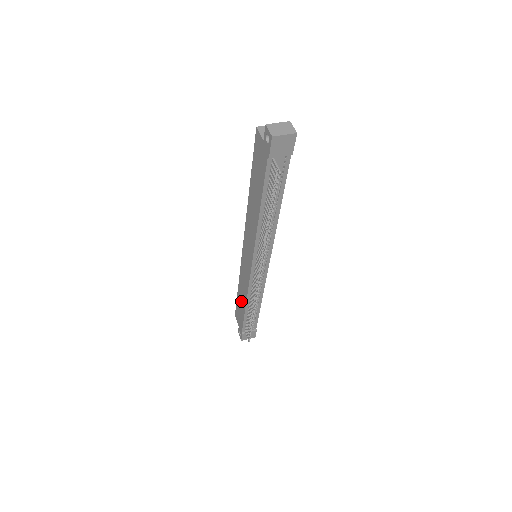
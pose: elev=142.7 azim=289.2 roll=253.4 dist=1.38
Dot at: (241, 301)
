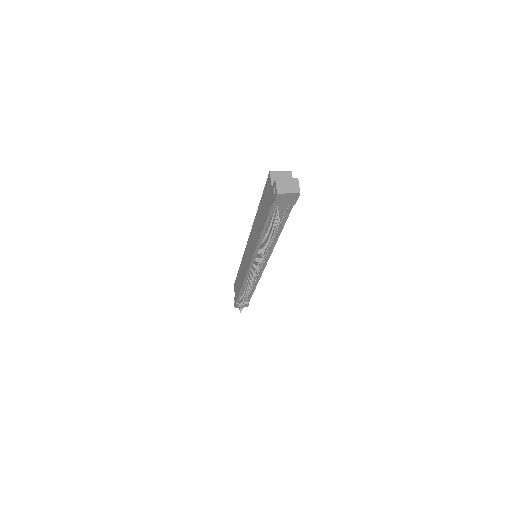
Dot at: (239, 281)
